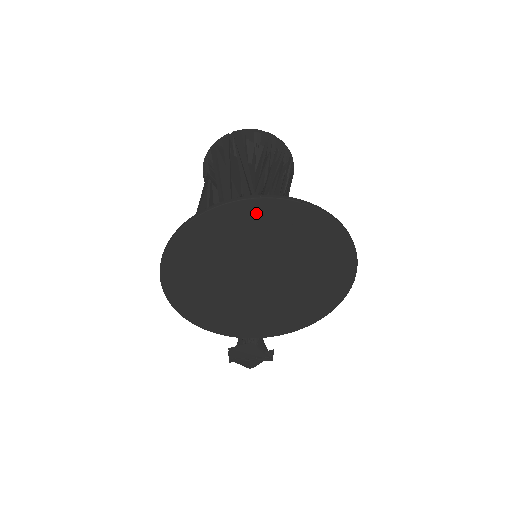
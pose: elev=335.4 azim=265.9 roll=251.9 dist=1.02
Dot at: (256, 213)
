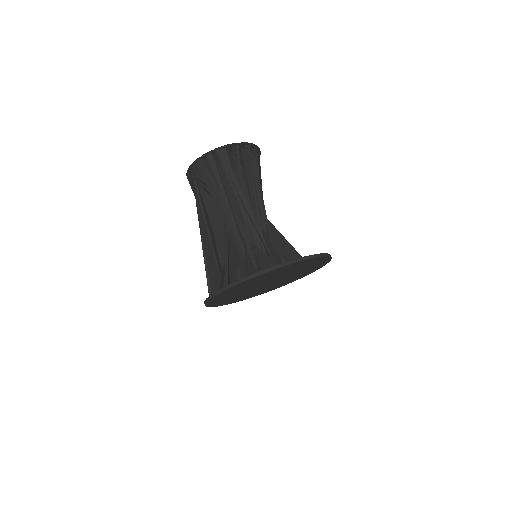
Dot at: (278, 270)
